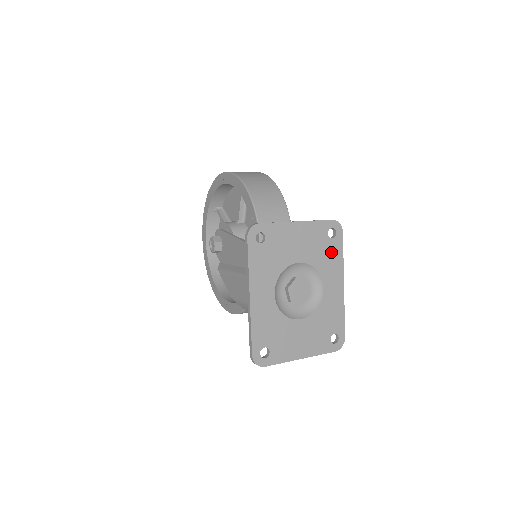
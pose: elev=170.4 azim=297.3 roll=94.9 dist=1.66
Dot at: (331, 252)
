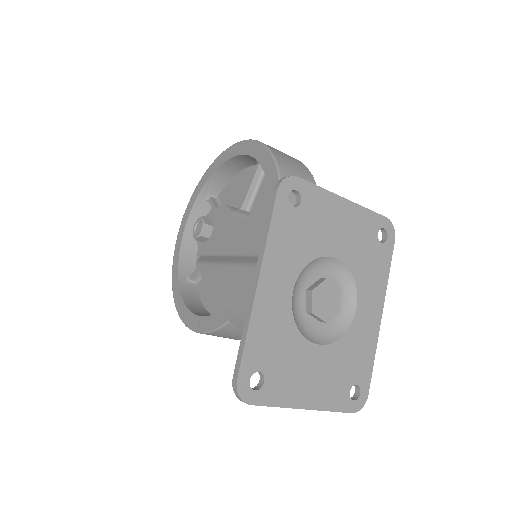
Dot at: (376, 261)
